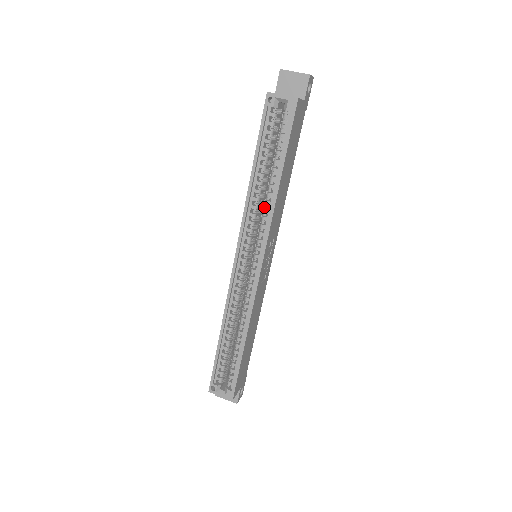
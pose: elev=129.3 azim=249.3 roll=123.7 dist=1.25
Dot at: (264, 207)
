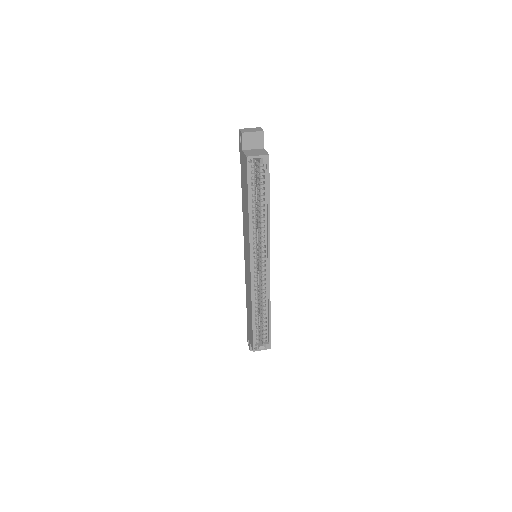
Dot at: (260, 227)
